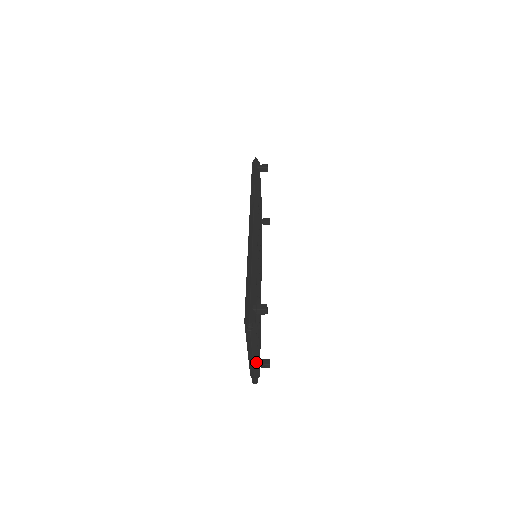
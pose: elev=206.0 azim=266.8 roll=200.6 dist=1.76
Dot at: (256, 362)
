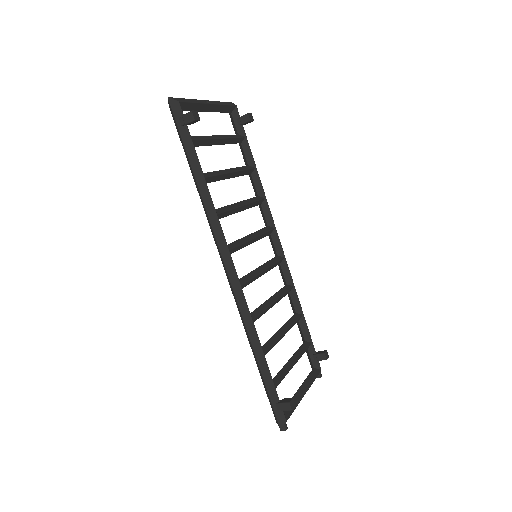
Dot at: (310, 386)
